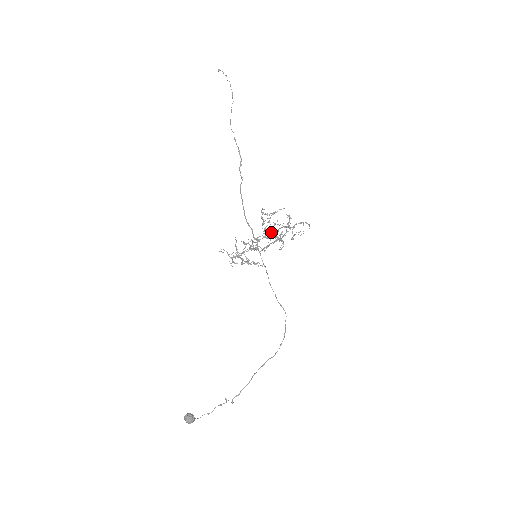
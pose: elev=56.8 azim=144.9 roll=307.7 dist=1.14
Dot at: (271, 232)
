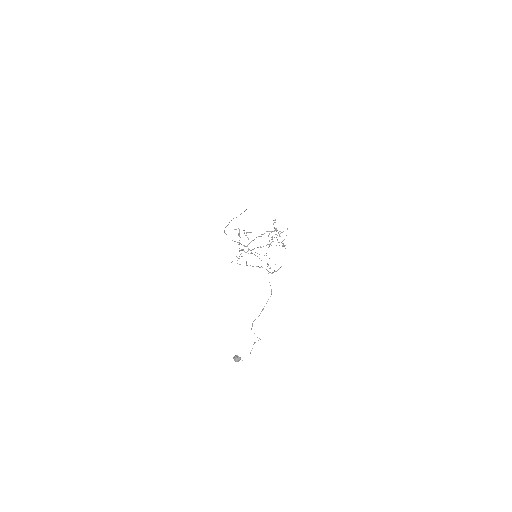
Dot at: occluded
